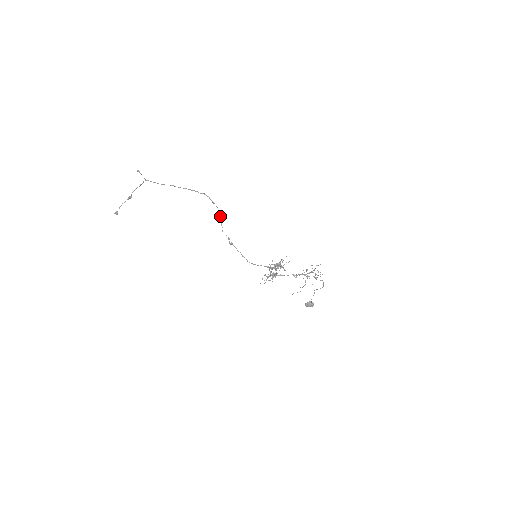
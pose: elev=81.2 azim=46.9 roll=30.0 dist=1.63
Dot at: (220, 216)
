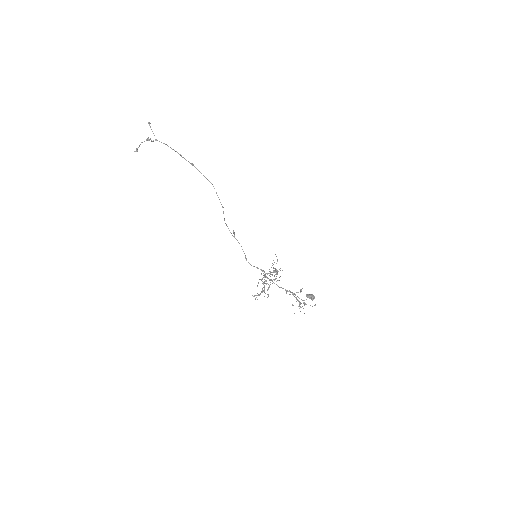
Dot at: (223, 212)
